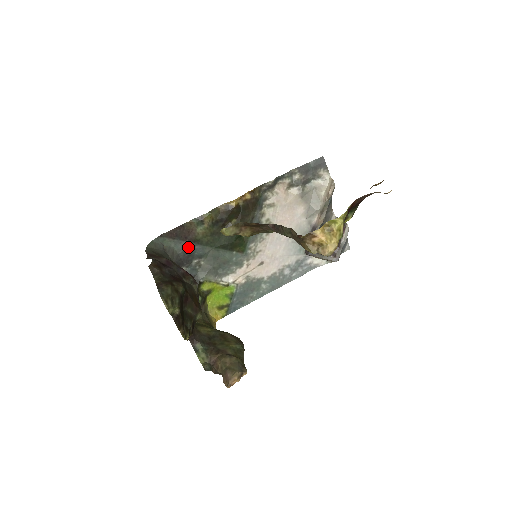
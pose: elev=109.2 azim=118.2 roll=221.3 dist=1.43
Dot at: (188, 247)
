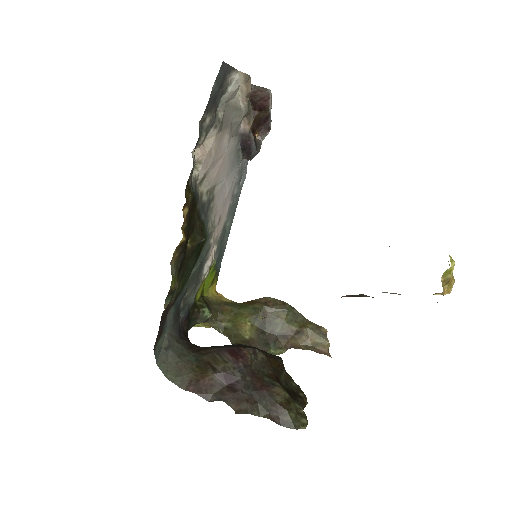
Dot at: (173, 312)
